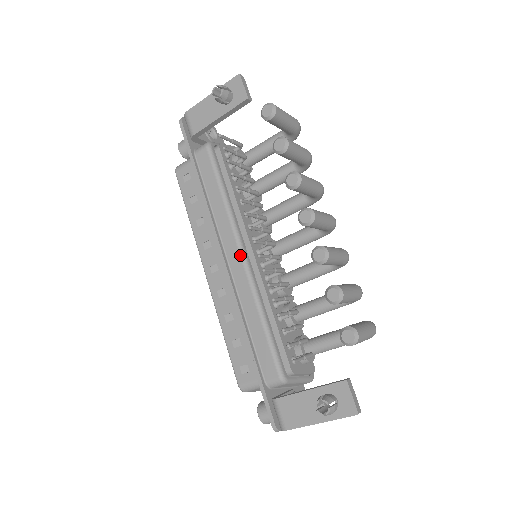
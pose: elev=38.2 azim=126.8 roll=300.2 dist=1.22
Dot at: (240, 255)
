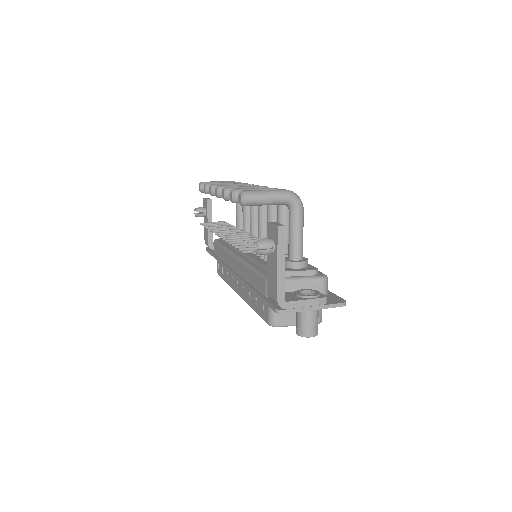
Dot at: (234, 258)
